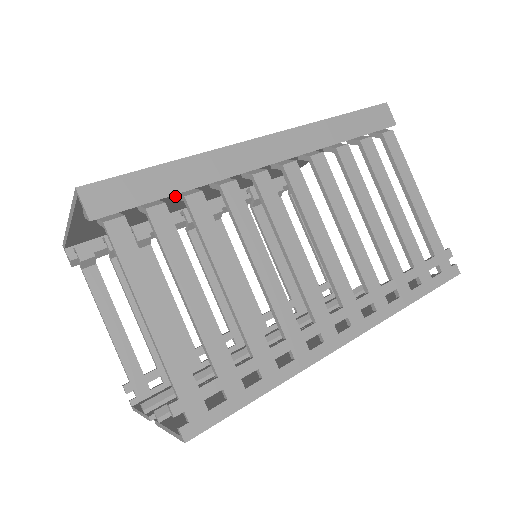
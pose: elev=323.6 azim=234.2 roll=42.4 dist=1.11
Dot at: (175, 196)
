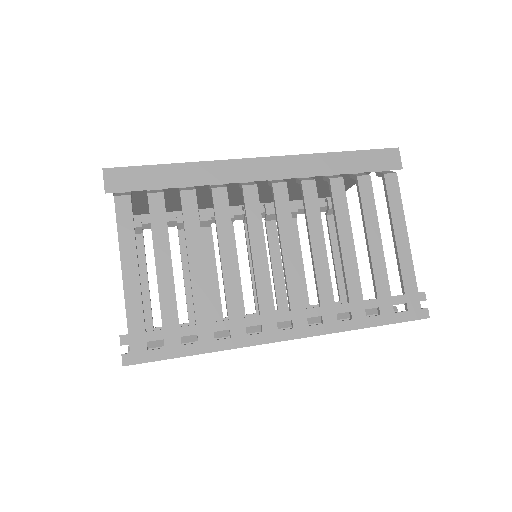
Dot at: occluded
